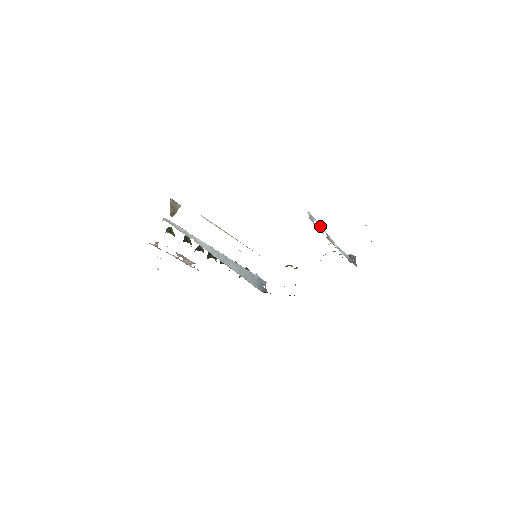
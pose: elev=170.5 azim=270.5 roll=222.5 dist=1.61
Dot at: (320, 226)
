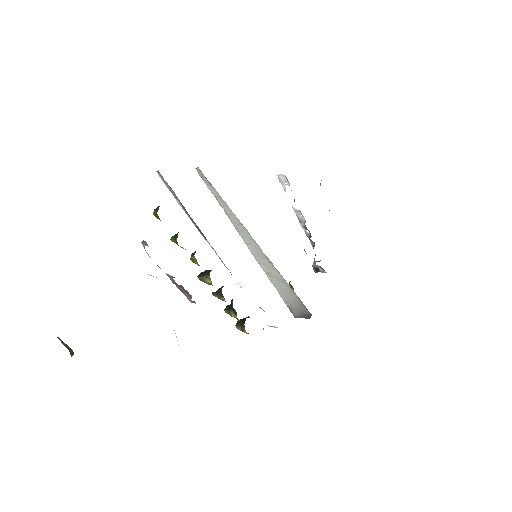
Dot at: occluded
